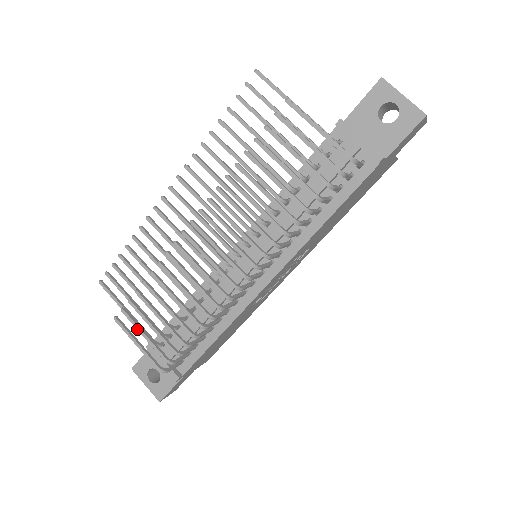
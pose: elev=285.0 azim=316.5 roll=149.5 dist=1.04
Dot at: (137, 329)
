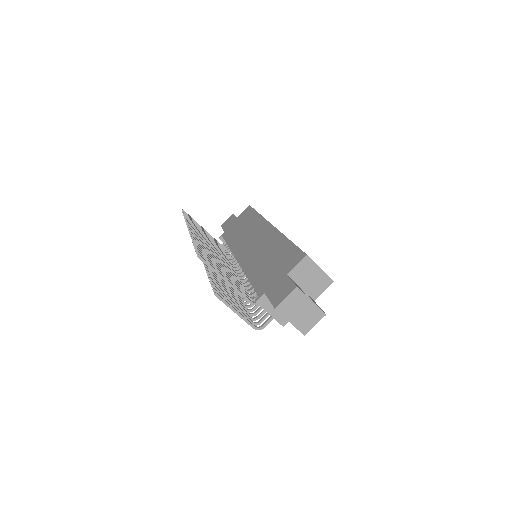
Dot at: occluded
